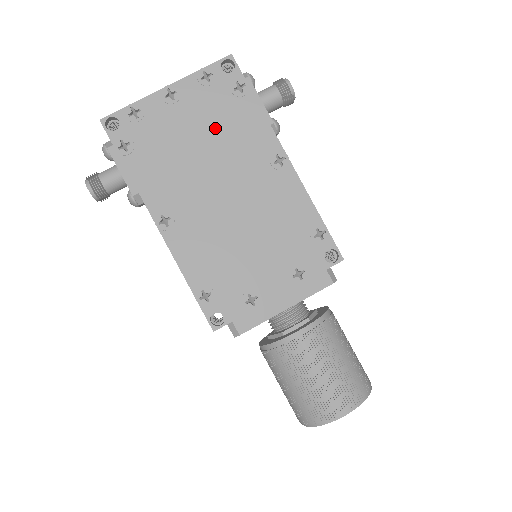
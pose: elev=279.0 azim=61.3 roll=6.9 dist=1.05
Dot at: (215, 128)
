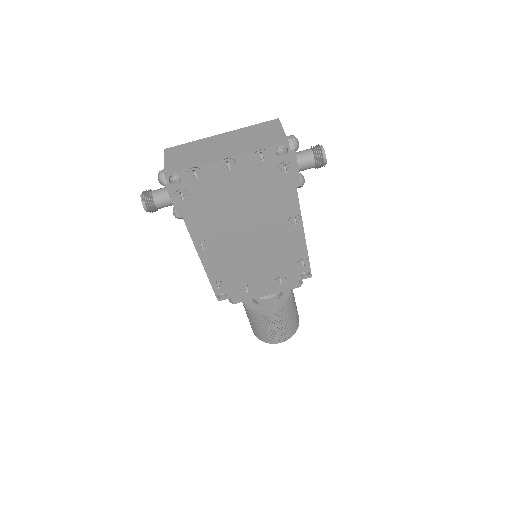
Dot at: (256, 194)
